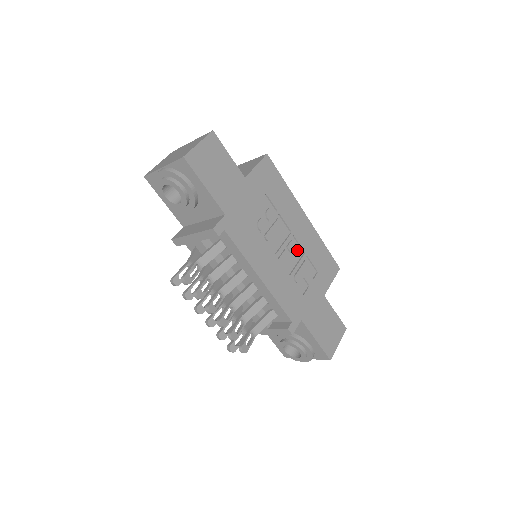
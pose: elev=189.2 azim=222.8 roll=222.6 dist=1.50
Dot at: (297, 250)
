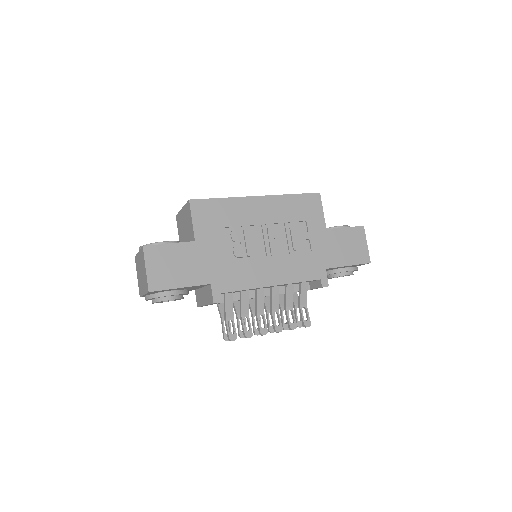
Dot at: (278, 229)
